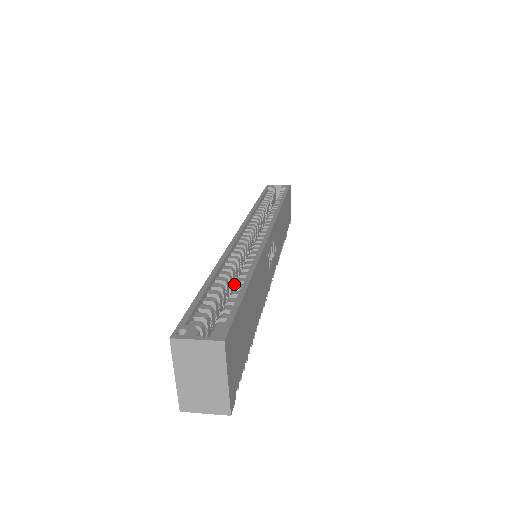
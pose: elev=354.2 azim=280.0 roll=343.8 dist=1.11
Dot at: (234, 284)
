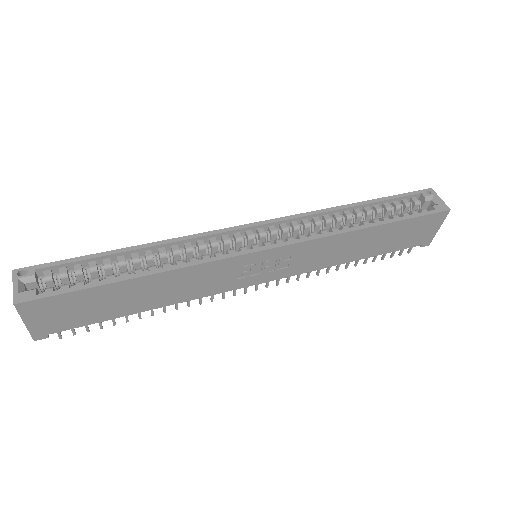
Dot at: occluded
